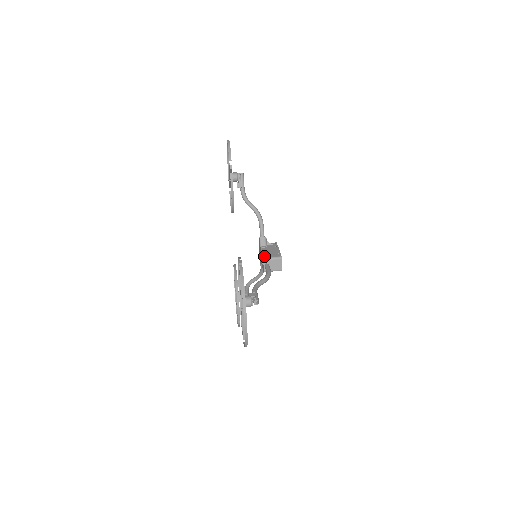
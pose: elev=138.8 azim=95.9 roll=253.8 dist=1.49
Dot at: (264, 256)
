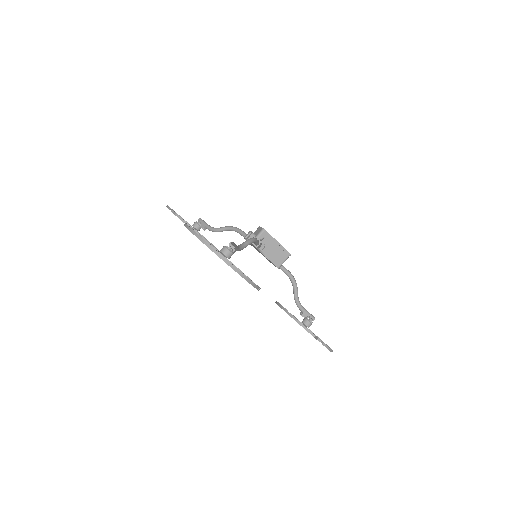
Dot at: (277, 266)
